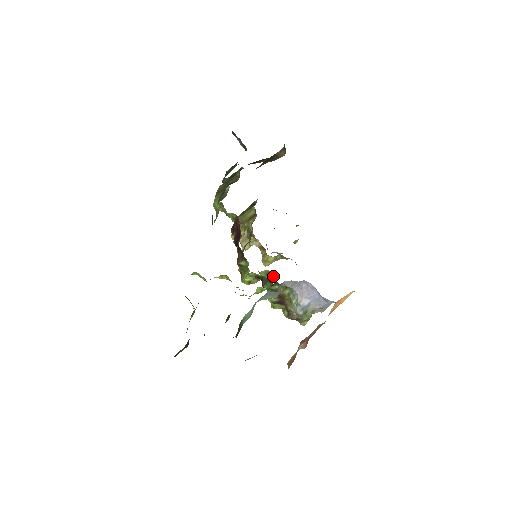
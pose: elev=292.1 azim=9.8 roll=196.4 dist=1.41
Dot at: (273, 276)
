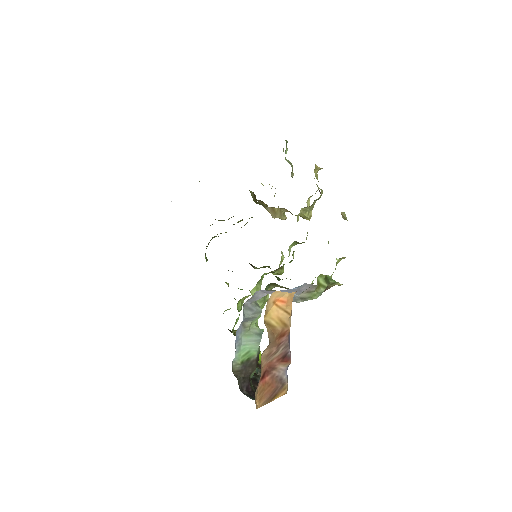
Dot at: occluded
